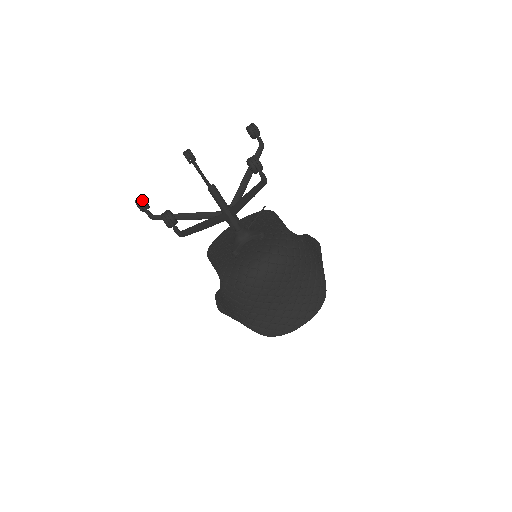
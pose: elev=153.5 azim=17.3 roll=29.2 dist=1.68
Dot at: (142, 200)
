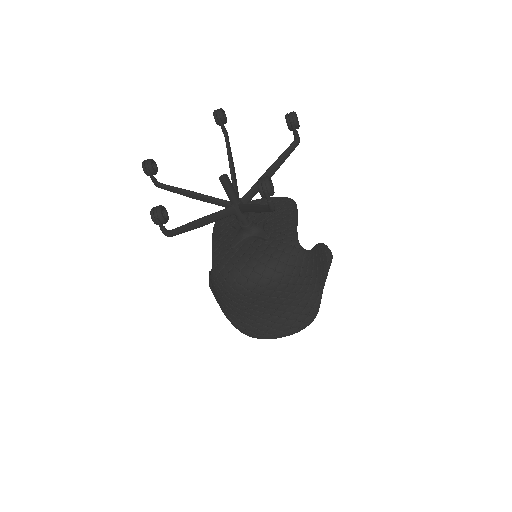
Dot at: (149, 165)
